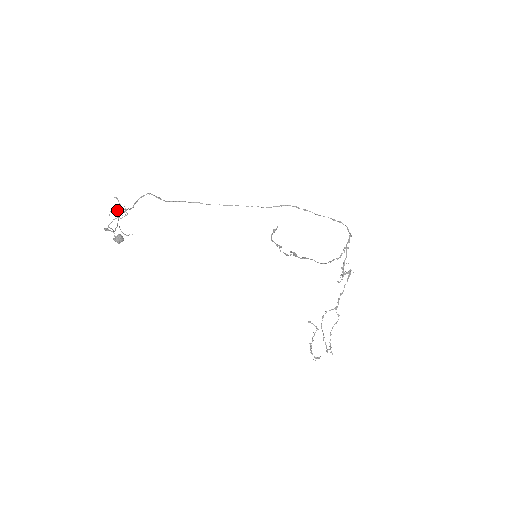
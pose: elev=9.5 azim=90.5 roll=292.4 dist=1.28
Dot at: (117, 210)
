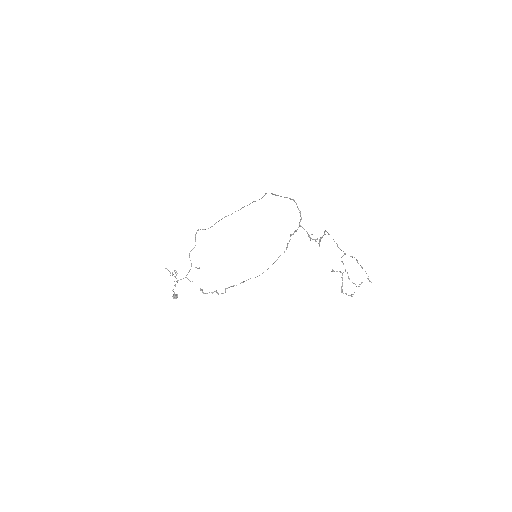
Dot at: occluded
